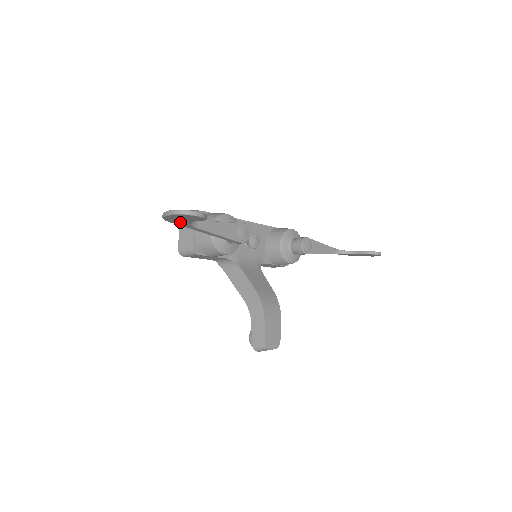
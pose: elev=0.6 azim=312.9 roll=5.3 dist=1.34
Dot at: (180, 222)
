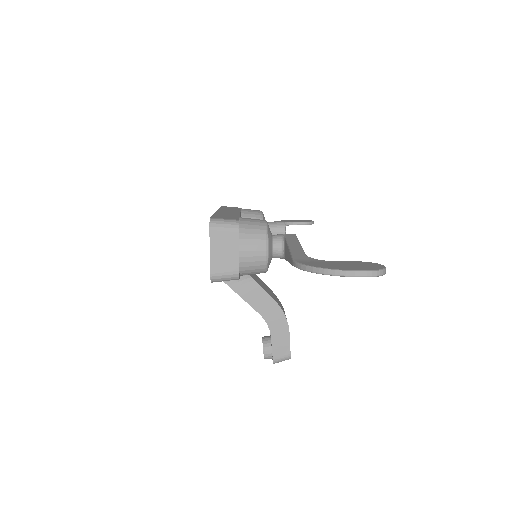
Dot at: occluded
